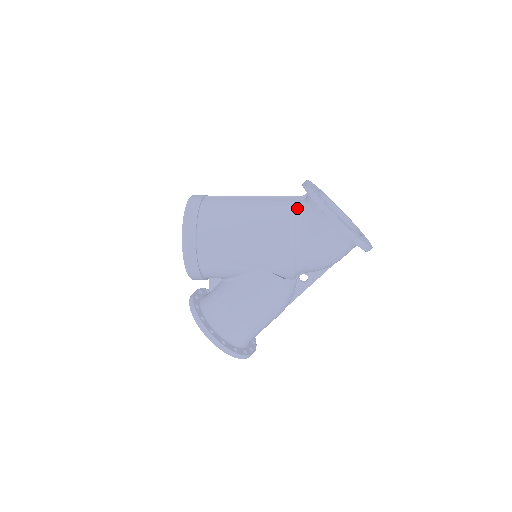
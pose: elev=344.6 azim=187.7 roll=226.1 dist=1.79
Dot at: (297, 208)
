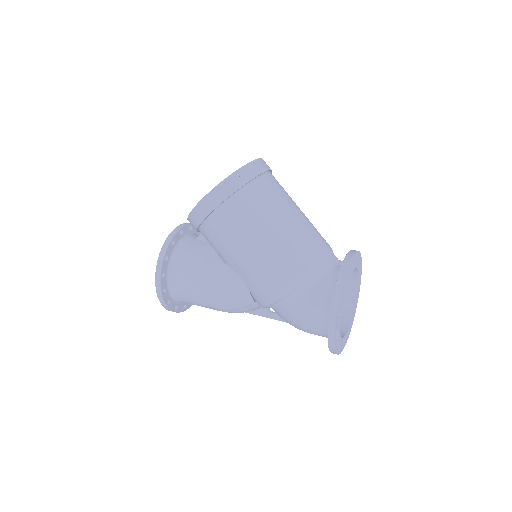
Dot at: (321, 269)
